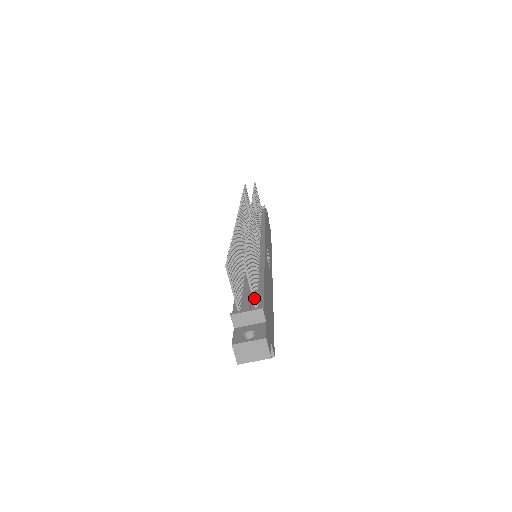
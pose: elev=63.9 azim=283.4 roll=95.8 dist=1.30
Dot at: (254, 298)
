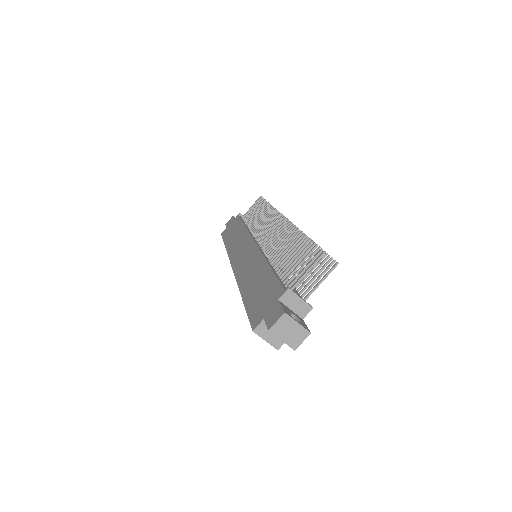
Dot at: occluded
